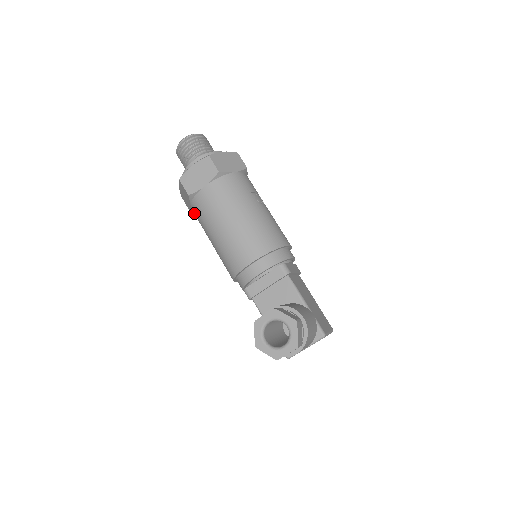
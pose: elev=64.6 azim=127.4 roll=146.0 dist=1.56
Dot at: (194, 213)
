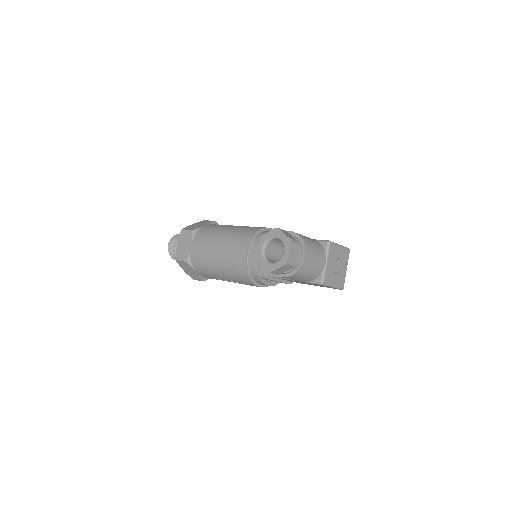
Dot at: (202, 274)
